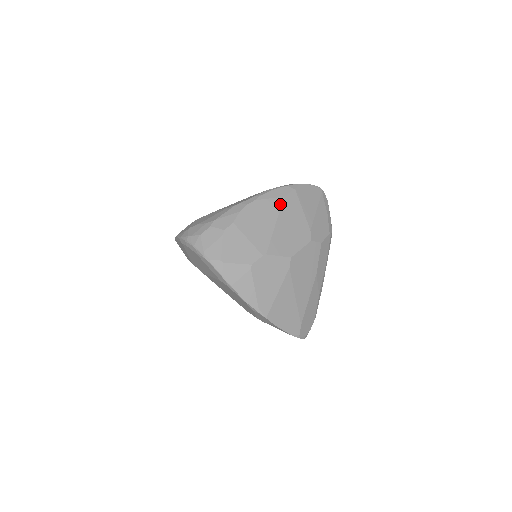
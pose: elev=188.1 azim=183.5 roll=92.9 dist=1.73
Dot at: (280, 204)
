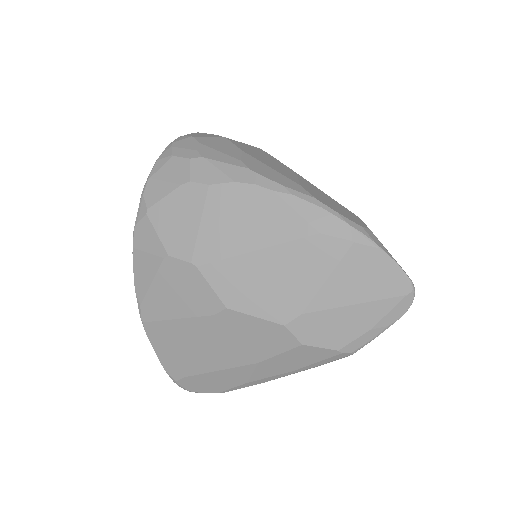
Dot at: (300, 235)
